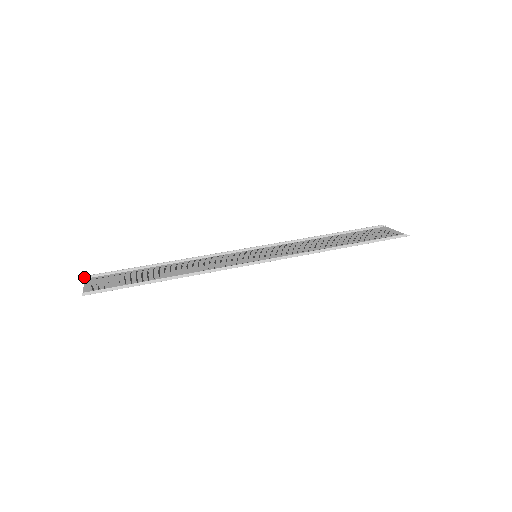
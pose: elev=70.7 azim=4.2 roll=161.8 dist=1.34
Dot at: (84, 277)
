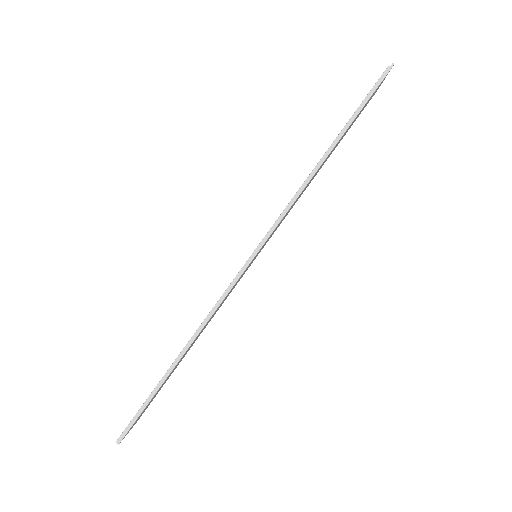
Dot at: occluded
